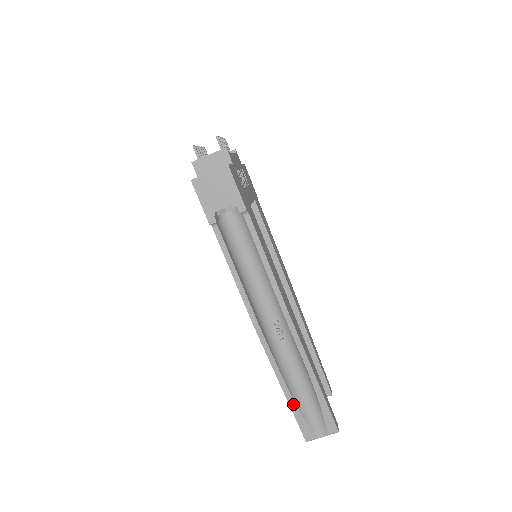
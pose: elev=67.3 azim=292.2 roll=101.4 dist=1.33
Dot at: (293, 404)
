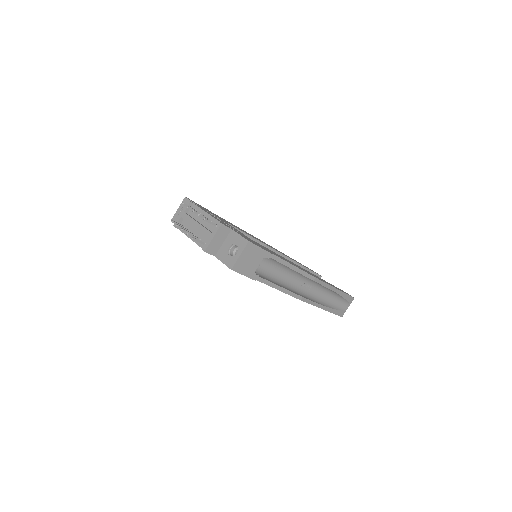
Dot at: (331, 310)
